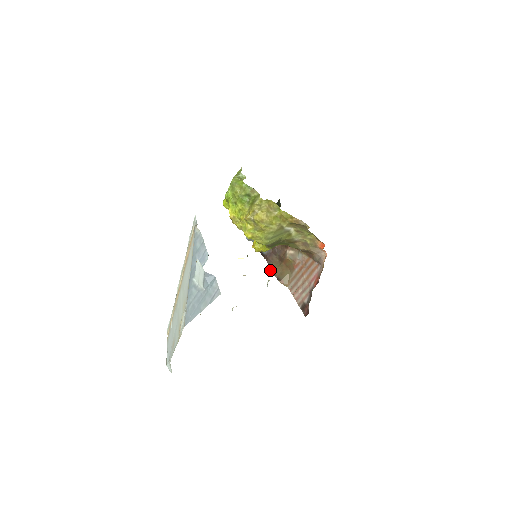
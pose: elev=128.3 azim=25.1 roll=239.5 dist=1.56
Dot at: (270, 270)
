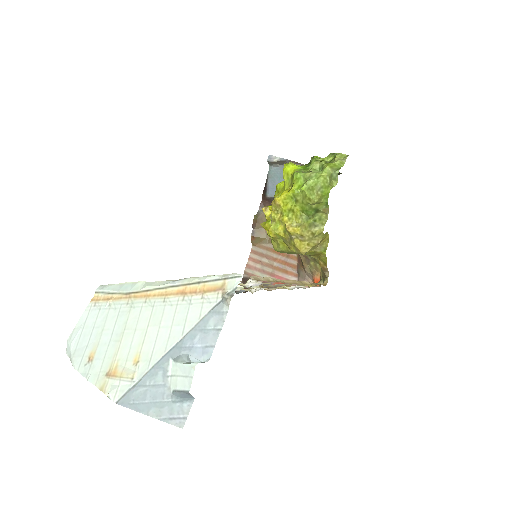
Dot at: (255, 217)
